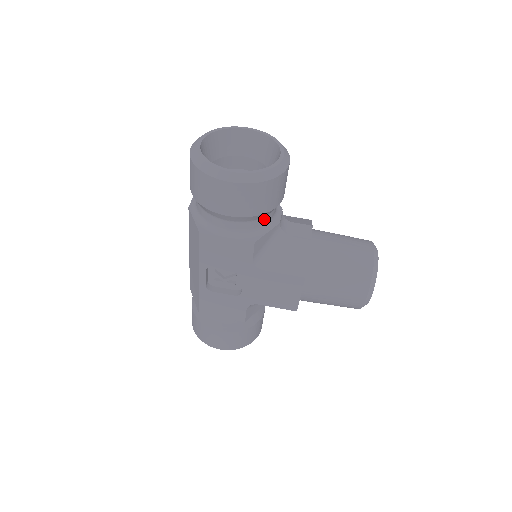
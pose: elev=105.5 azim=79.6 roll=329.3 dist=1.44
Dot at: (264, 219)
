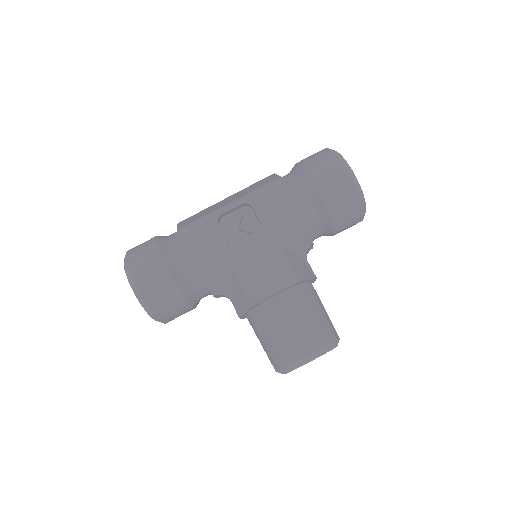
Dot at: (317, 223)
